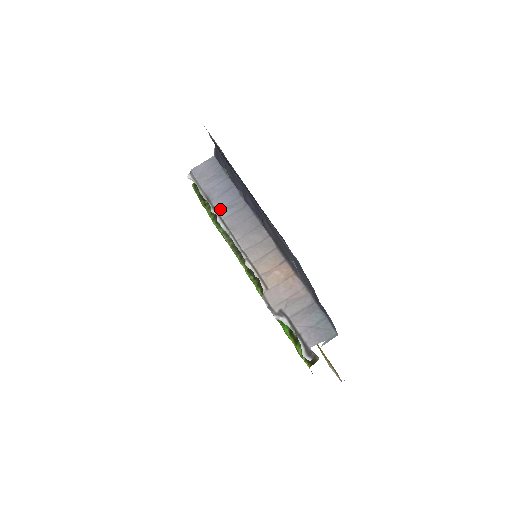
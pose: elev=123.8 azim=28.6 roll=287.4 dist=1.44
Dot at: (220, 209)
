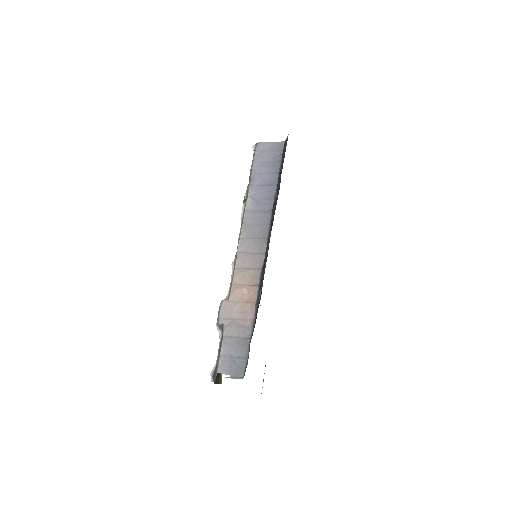
Dot at: (250, 199)
